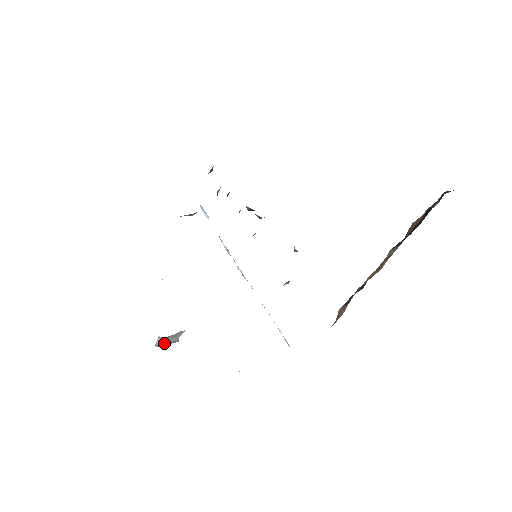
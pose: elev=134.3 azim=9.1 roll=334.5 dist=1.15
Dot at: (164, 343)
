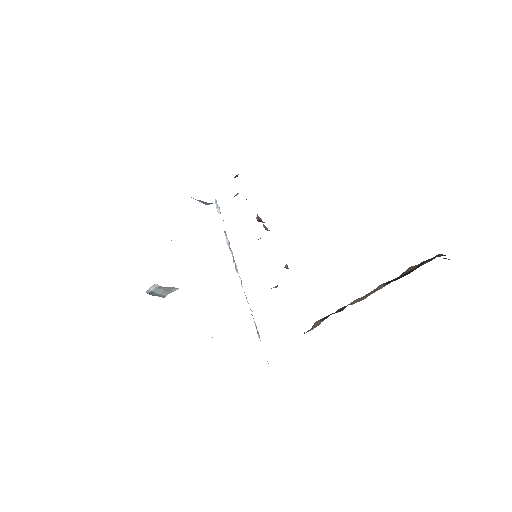
Dot at: (155, 292)
